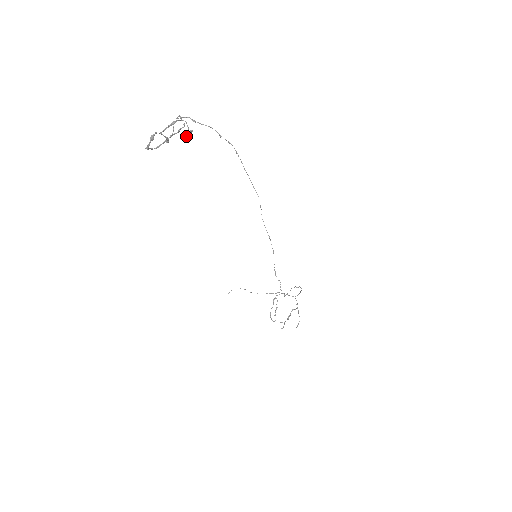
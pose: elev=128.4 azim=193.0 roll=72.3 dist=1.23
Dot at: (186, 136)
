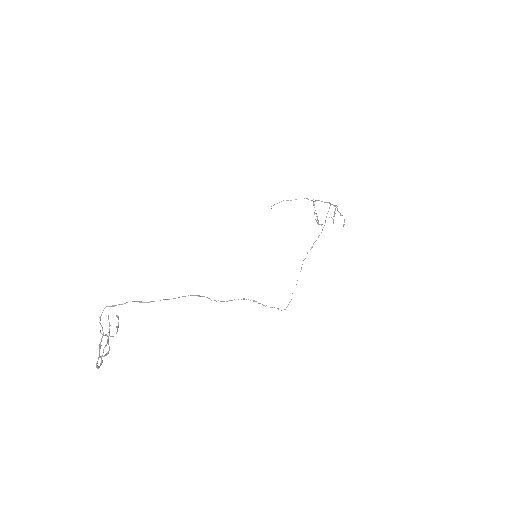
Dot at: occluded
